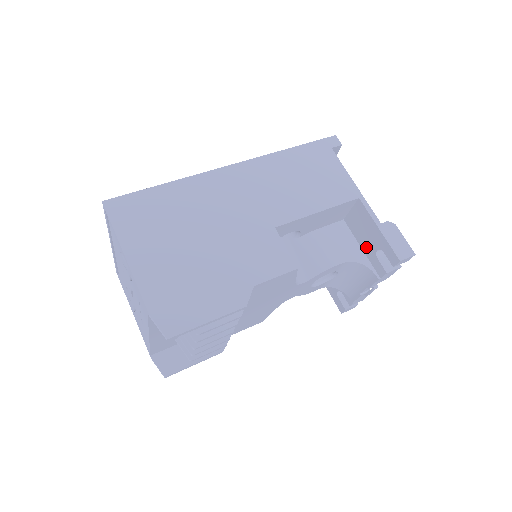
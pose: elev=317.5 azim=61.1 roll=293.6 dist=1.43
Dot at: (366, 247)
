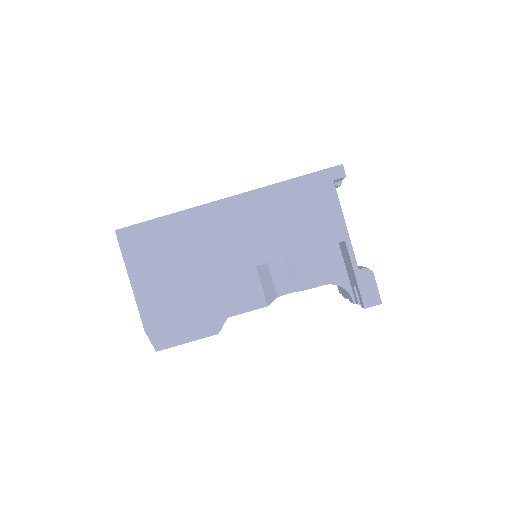
Dot at: (349, 275)
